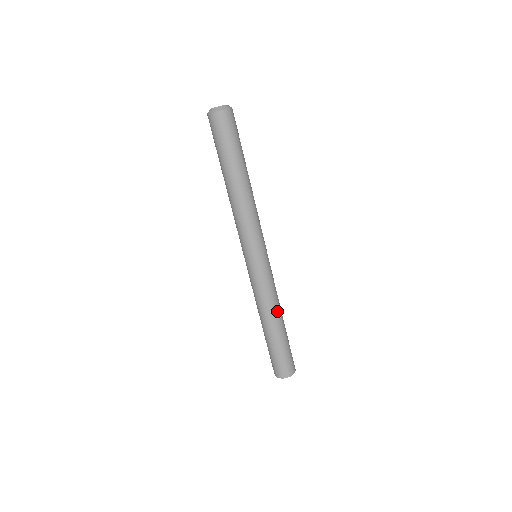
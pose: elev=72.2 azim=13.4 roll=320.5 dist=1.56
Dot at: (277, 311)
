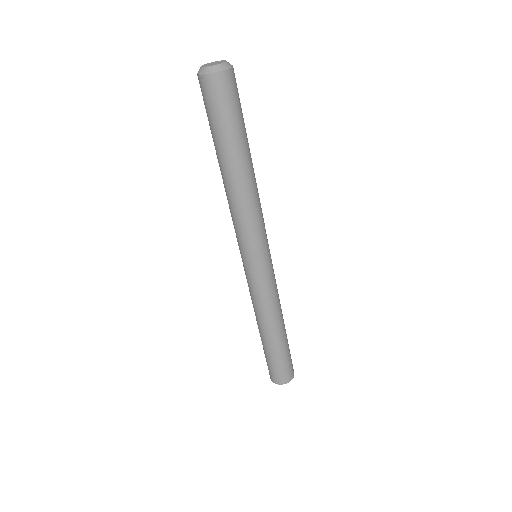
Dot at: (267, 322)
